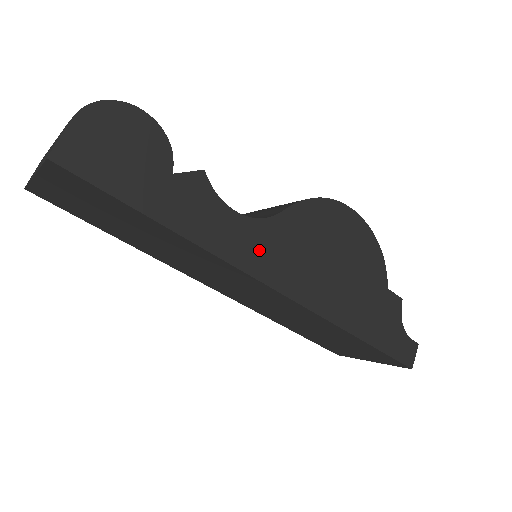
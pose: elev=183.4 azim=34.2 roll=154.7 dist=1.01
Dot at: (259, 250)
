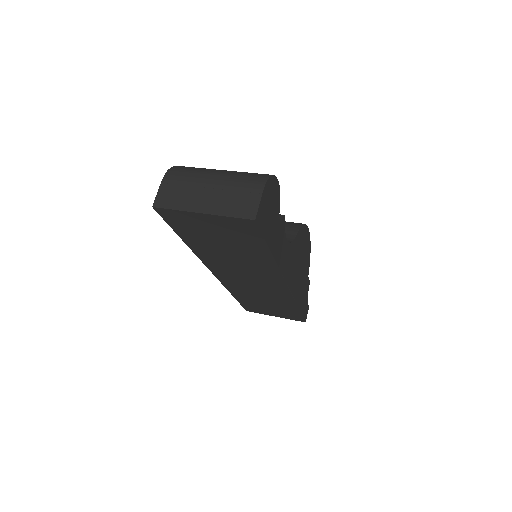
Dot at: (288, 263)
